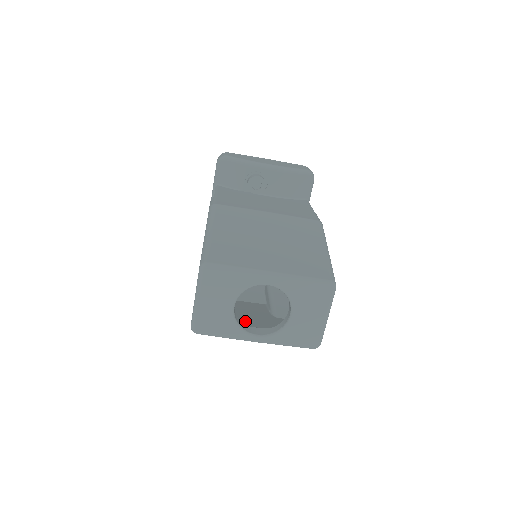
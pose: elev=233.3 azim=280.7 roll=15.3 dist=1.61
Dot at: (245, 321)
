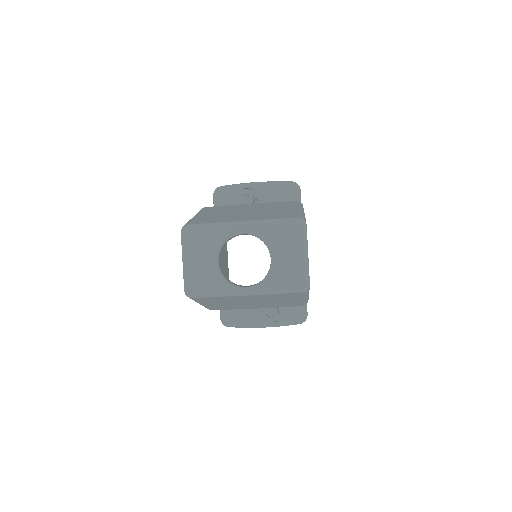
Dot at: occluded
